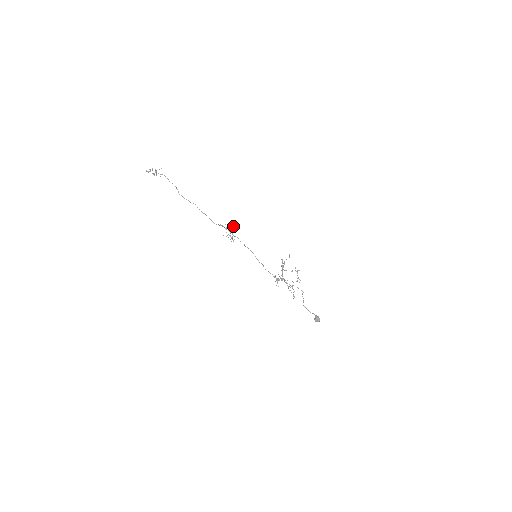
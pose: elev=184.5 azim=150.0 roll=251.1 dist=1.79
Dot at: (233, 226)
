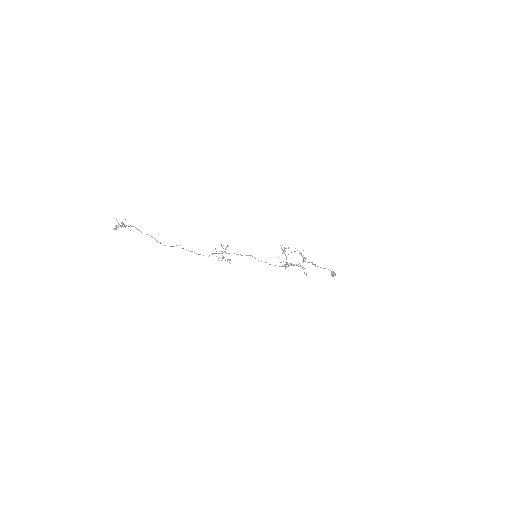
Dot at: occluded
